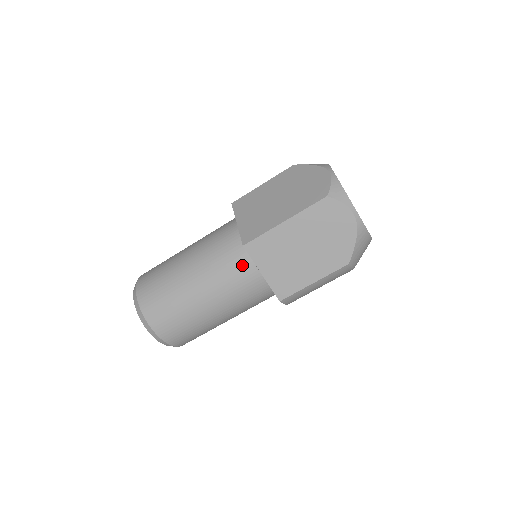
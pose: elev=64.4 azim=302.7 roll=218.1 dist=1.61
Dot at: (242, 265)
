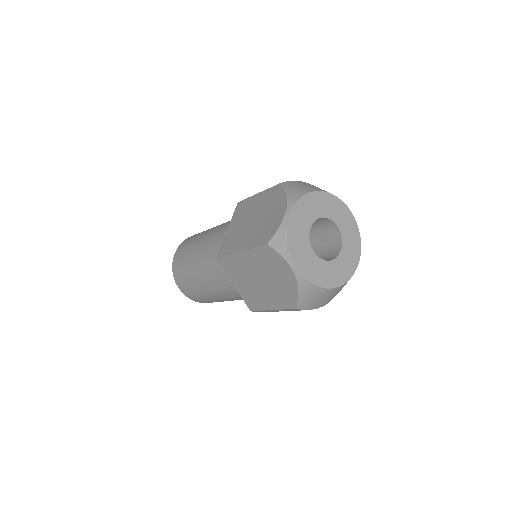
Dot at: (220, 272)
